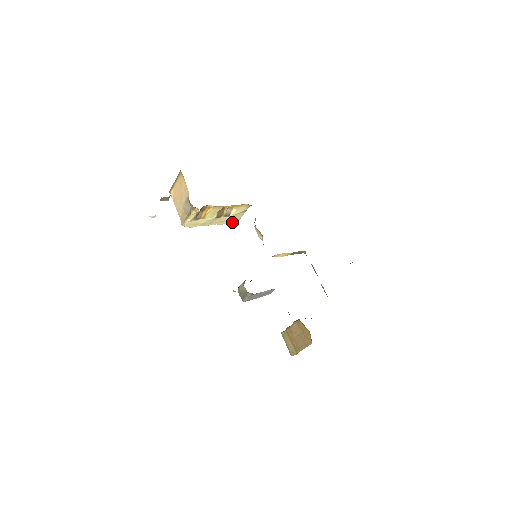
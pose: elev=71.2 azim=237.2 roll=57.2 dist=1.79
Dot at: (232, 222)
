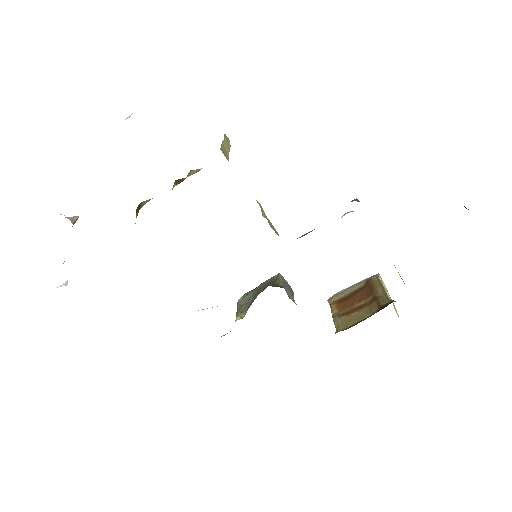
Dot at: occluded
